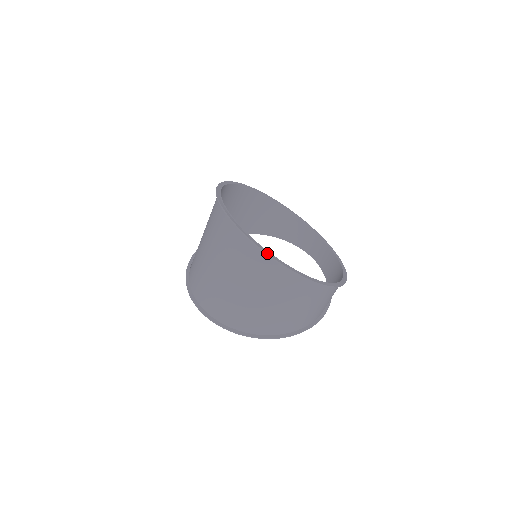
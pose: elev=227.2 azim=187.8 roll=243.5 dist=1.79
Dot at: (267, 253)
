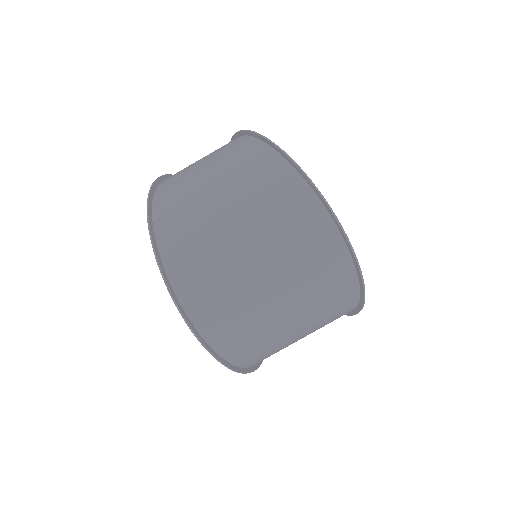
Dot at: occluded
